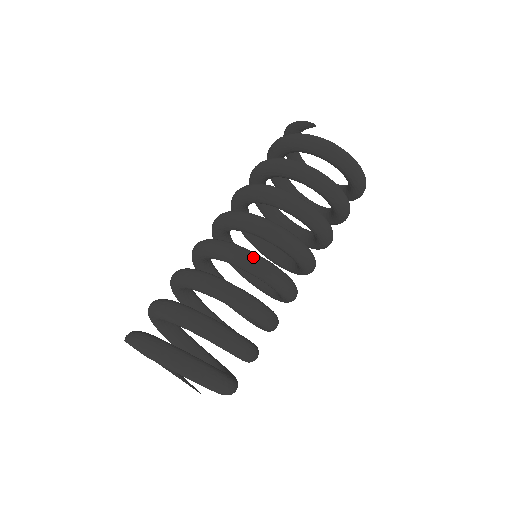
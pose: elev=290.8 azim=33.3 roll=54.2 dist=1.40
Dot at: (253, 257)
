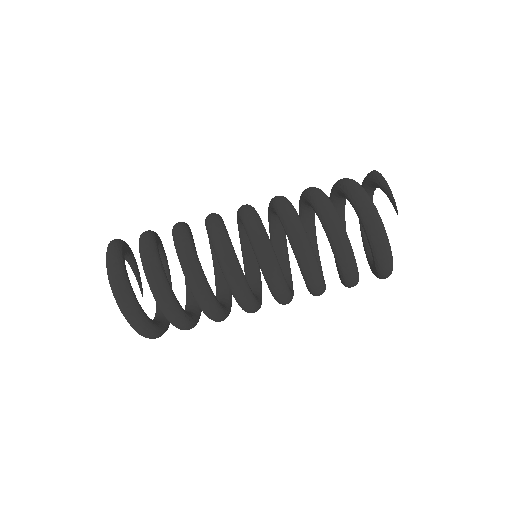
Dot at: (242, 289)
